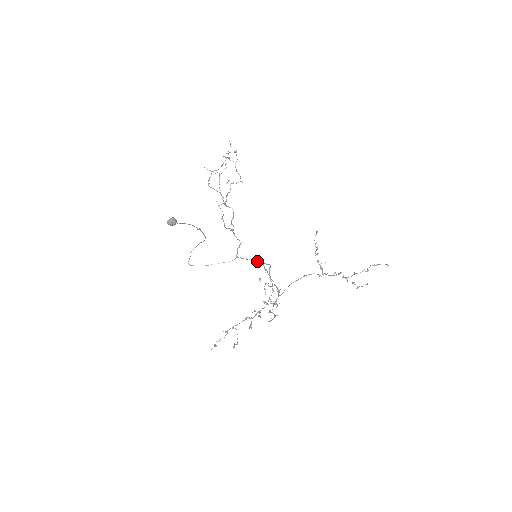
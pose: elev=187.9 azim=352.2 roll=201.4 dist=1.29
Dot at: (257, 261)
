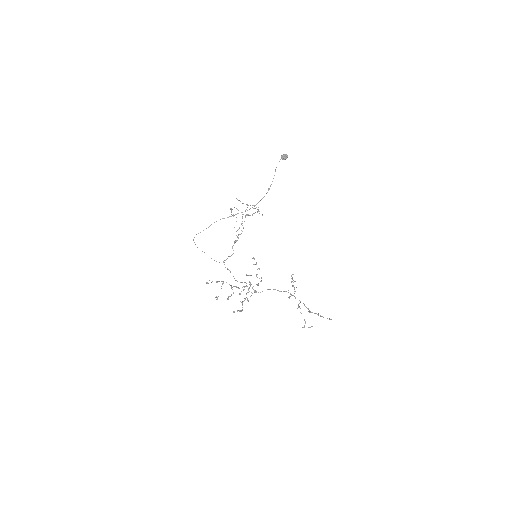
Dot at: occluded
